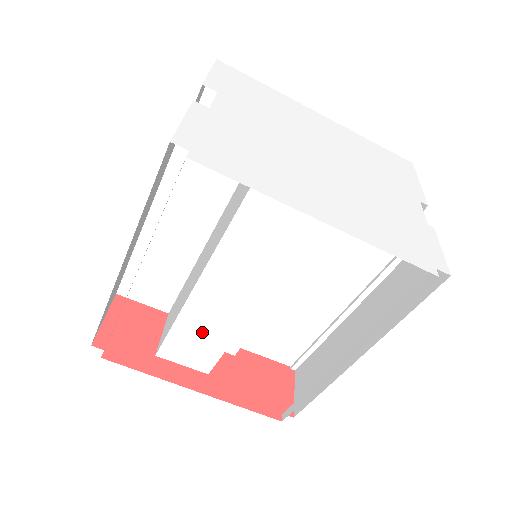
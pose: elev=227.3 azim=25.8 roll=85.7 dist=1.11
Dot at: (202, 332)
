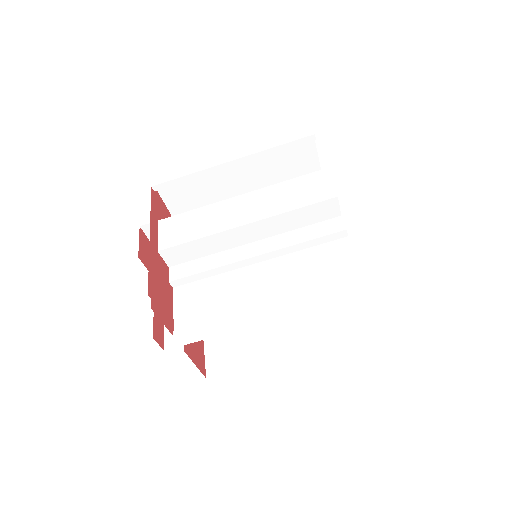
Dot at: (200, 222)
